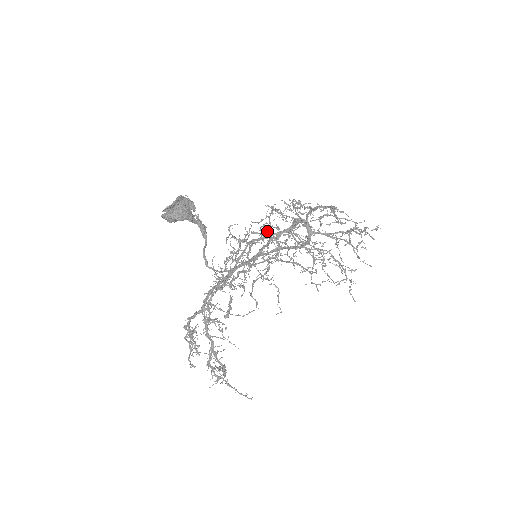
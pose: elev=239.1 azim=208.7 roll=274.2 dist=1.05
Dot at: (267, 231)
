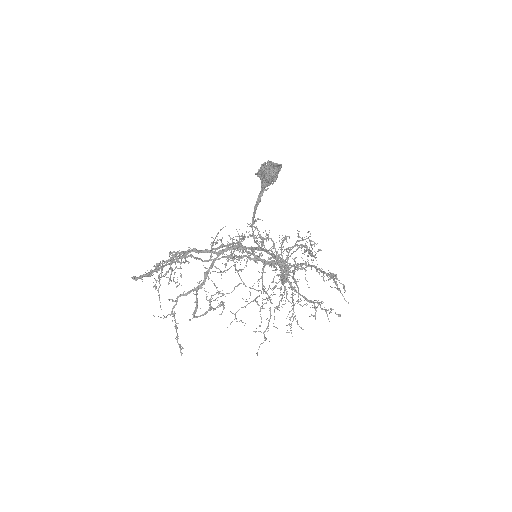
Dot at: occluded
